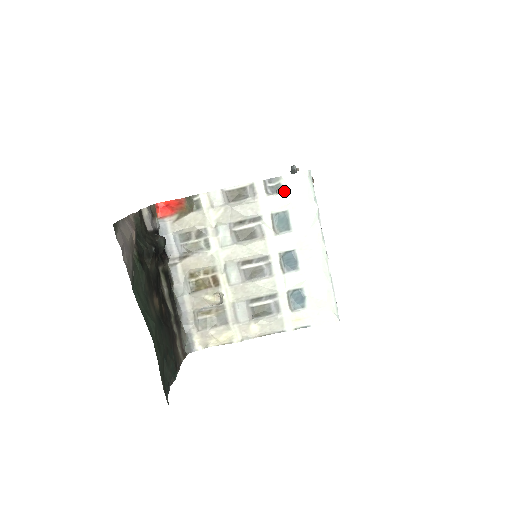
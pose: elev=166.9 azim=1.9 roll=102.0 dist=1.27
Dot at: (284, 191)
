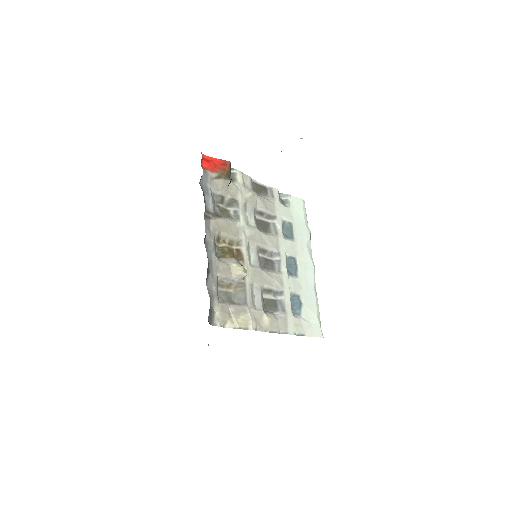
Dot at: (290, 207)
